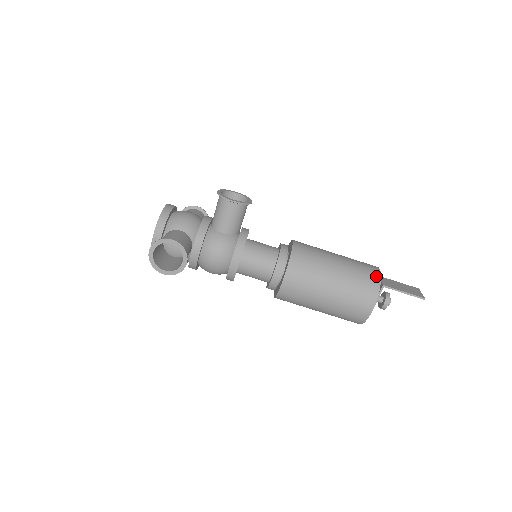
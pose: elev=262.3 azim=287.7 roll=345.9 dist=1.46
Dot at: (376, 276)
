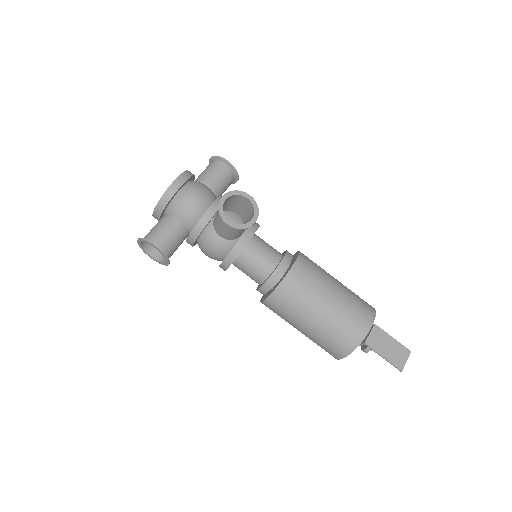
Dot at: (358, 337)
